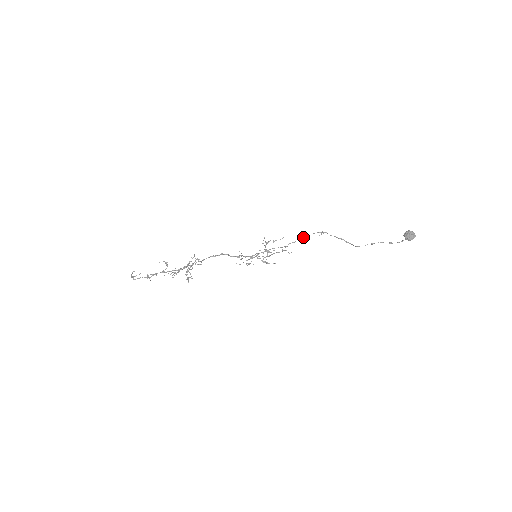
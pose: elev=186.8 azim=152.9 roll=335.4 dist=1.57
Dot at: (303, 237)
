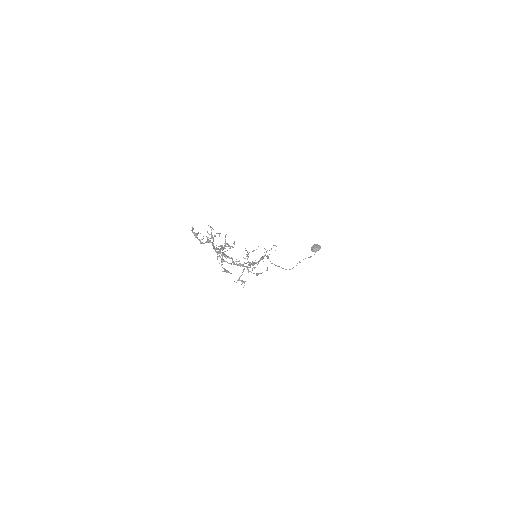
Dot at: occluded
